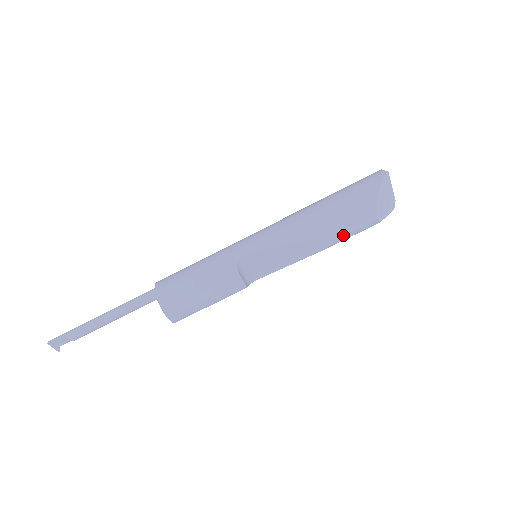
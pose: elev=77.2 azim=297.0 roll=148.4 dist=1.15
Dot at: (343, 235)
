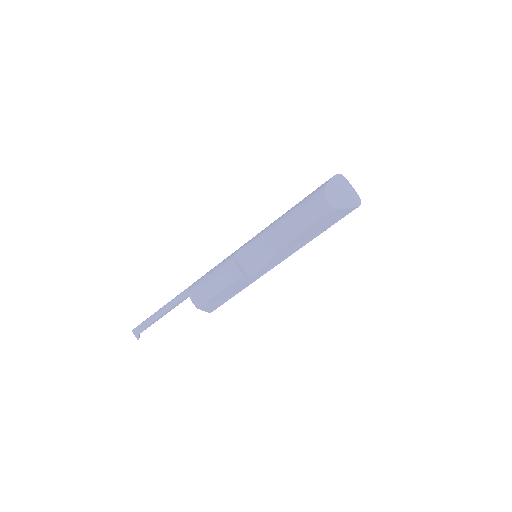
Dot at: (304, 222)
